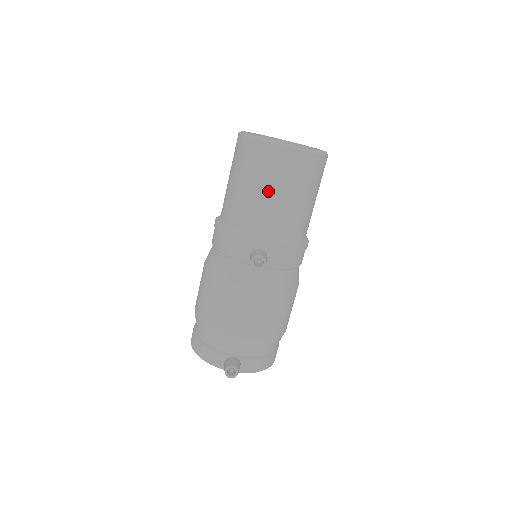
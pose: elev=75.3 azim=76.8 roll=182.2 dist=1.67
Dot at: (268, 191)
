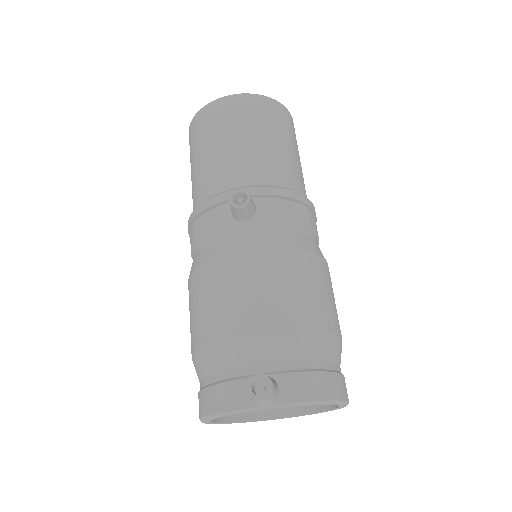
Dot at: (228, 140)
